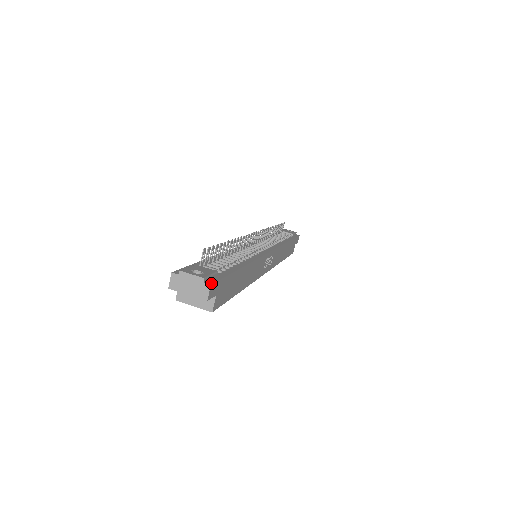
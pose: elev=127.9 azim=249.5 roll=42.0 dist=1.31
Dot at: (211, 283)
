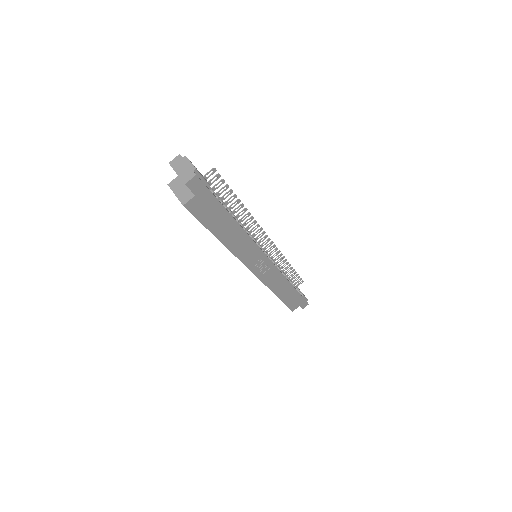
Dot at: (198, 176)
